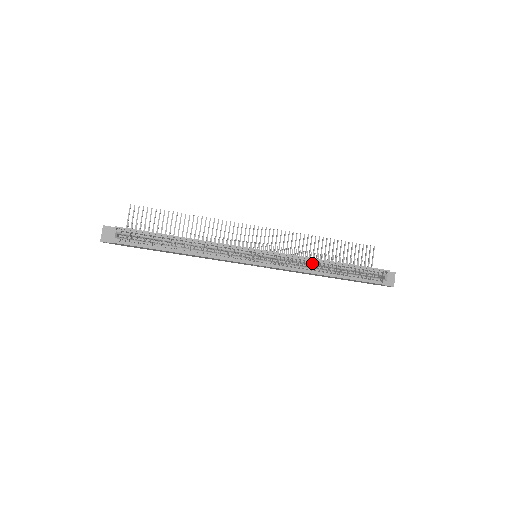
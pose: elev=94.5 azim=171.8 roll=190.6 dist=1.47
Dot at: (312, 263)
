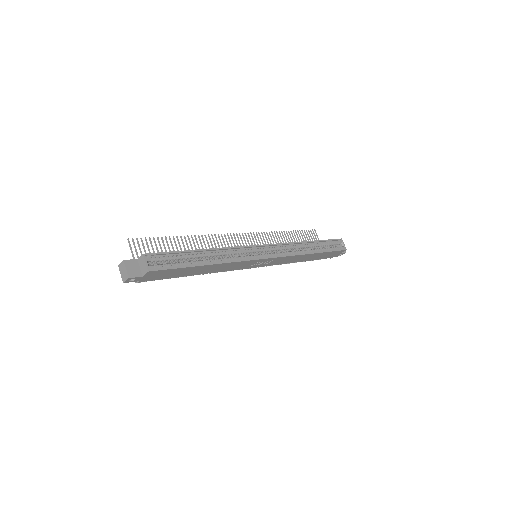
Dot at: (298, 247)
